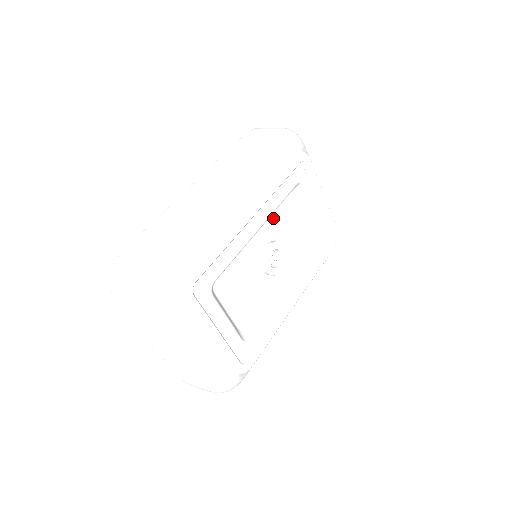
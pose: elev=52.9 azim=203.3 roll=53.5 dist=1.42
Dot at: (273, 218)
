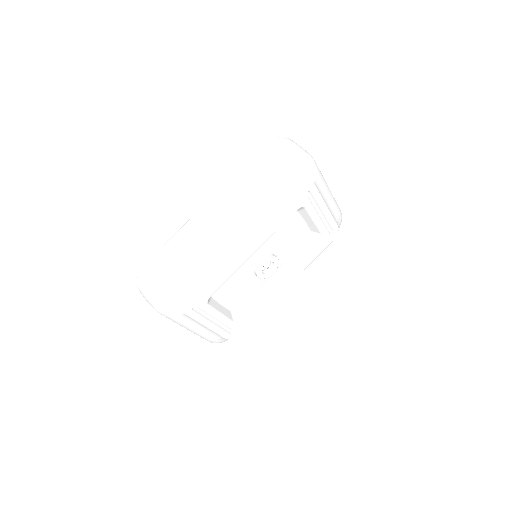
Dot at: (271, 236)
